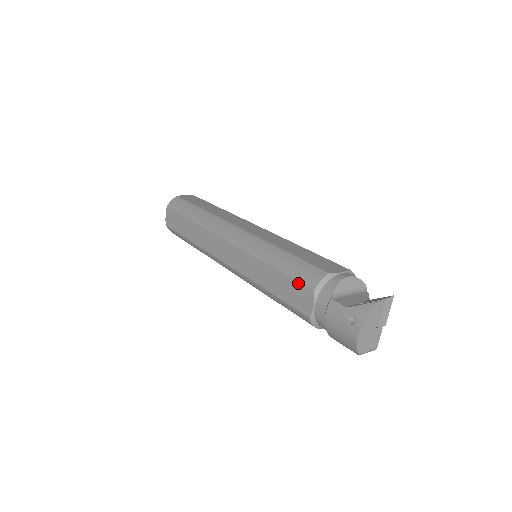
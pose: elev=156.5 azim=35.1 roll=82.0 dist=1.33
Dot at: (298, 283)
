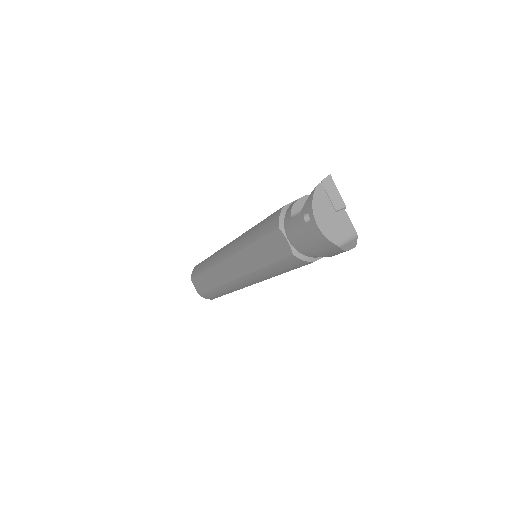
Dot at: (269, 235)
